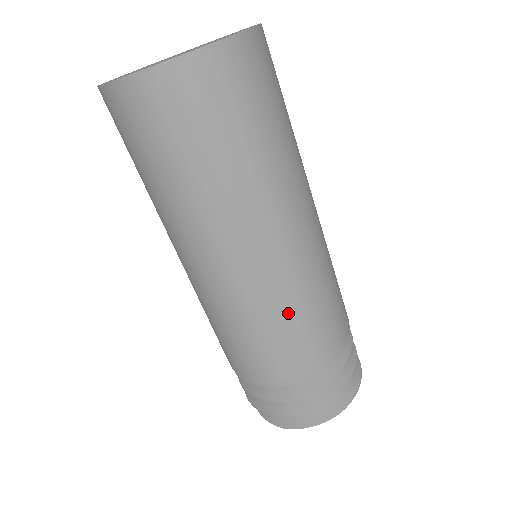
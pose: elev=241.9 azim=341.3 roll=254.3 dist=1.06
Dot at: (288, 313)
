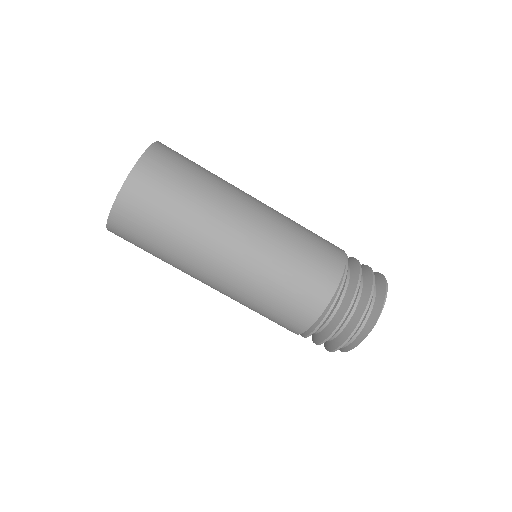
Dot at: (297, 240)
